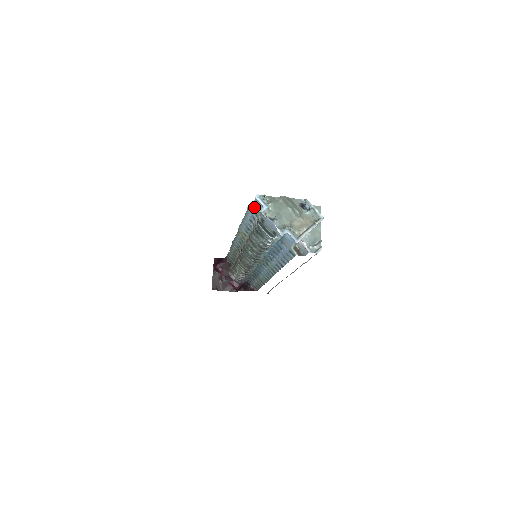
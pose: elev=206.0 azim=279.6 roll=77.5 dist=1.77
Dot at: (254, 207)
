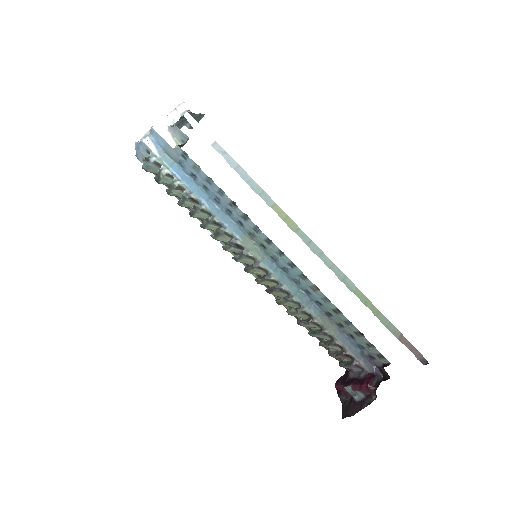
Dot at: occluded
